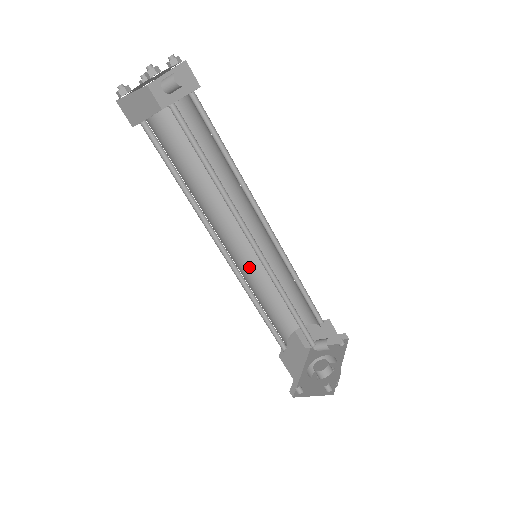
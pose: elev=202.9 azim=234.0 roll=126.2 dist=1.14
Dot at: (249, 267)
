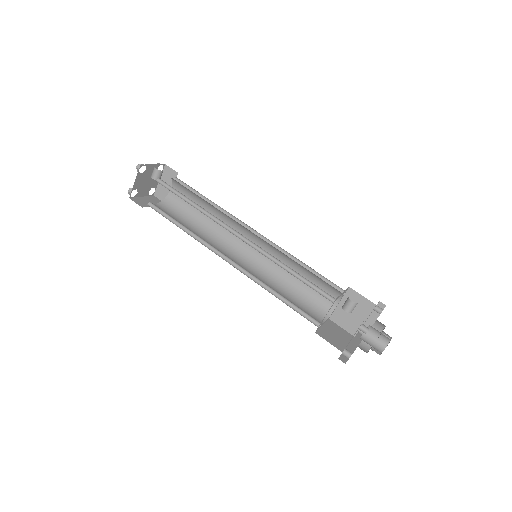
Dot at: (261, 274)
